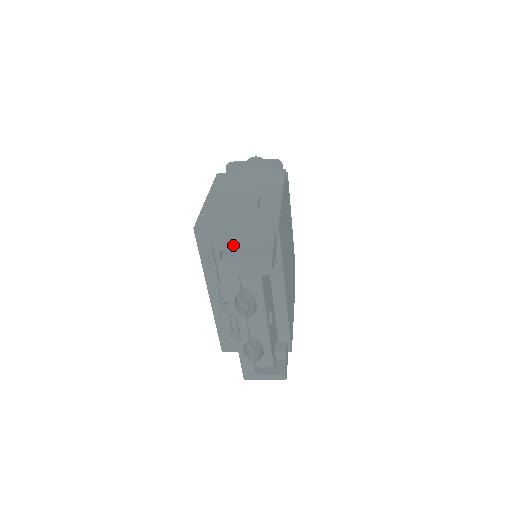
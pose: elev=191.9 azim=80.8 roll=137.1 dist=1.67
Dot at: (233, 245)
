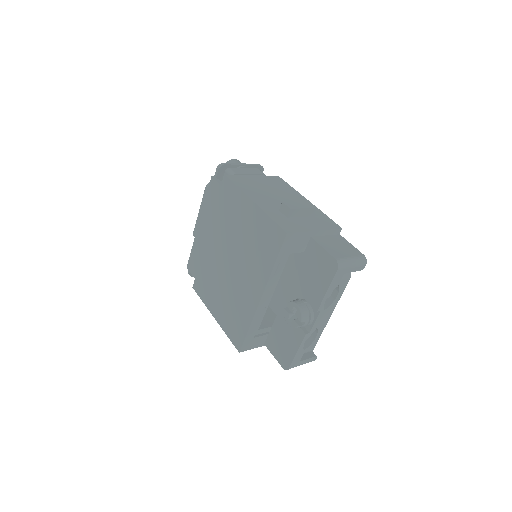
Dot at: (329, 247)
